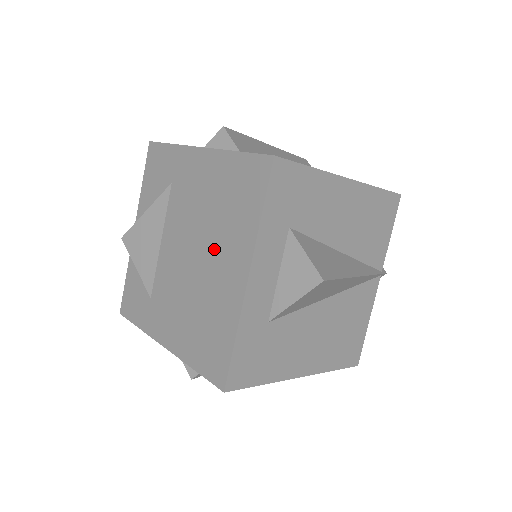
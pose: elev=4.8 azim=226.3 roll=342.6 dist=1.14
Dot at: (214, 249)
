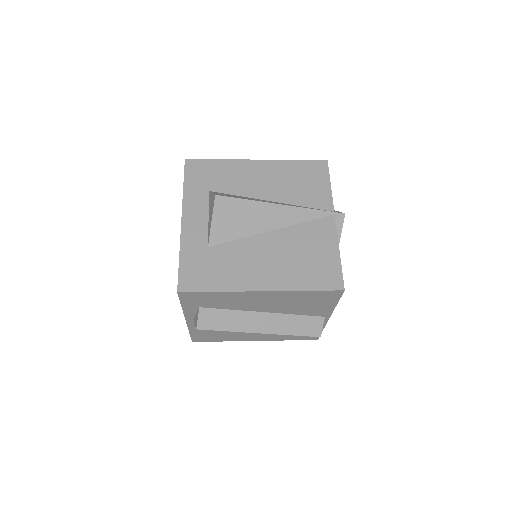
Dot at: occluded
